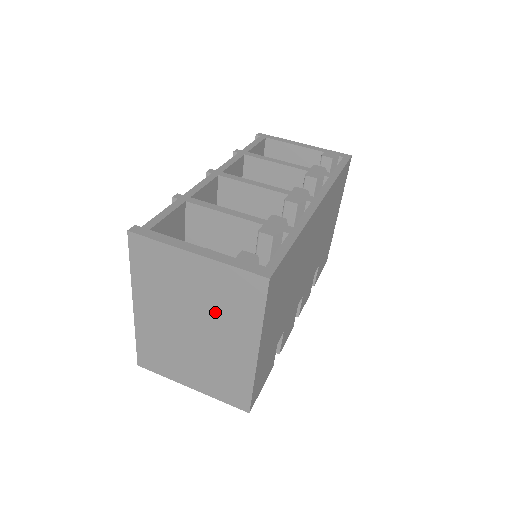
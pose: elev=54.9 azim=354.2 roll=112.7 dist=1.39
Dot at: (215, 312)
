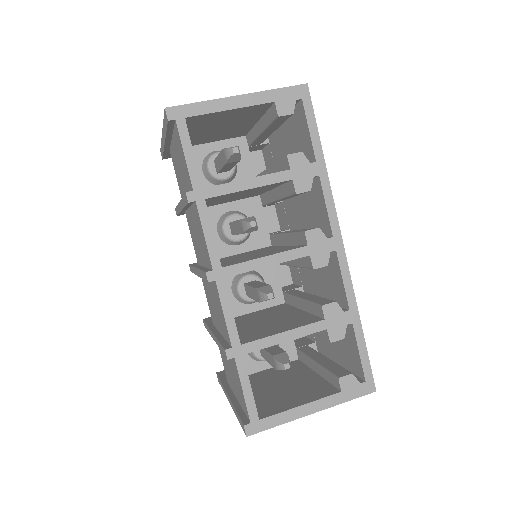
Dot at: occluded
